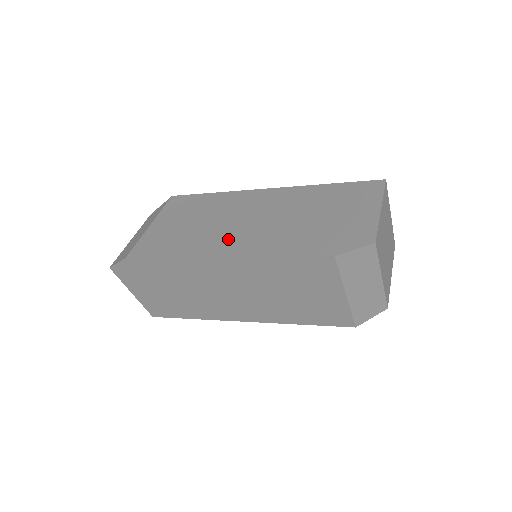
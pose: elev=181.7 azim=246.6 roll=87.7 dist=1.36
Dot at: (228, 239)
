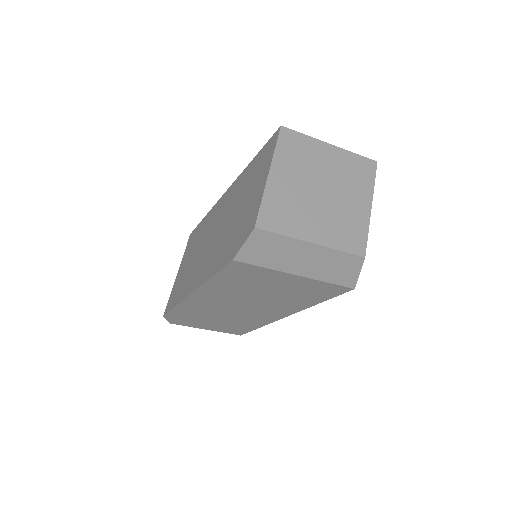
Dot at: (197, 270)
